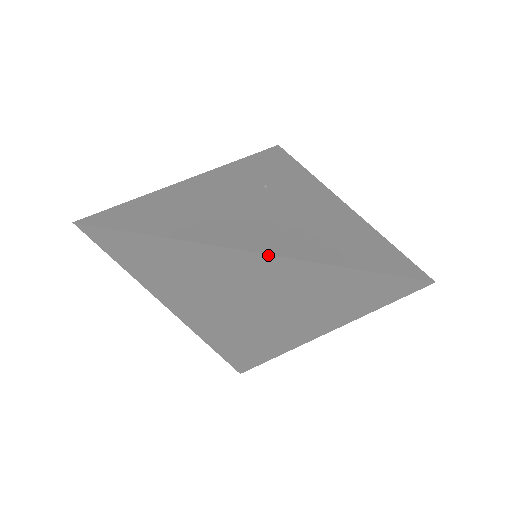
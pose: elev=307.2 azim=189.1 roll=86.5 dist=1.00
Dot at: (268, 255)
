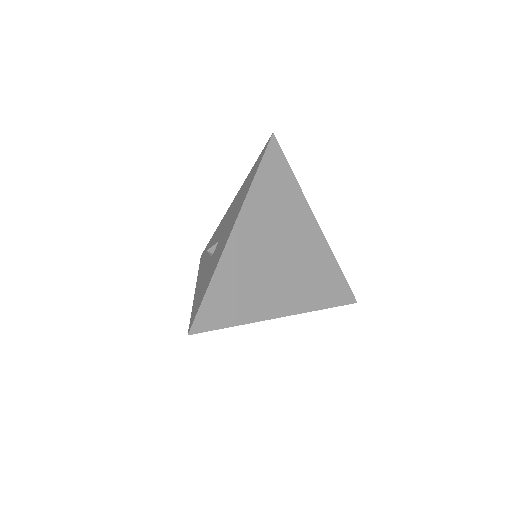
Dot at: (322, 232)
